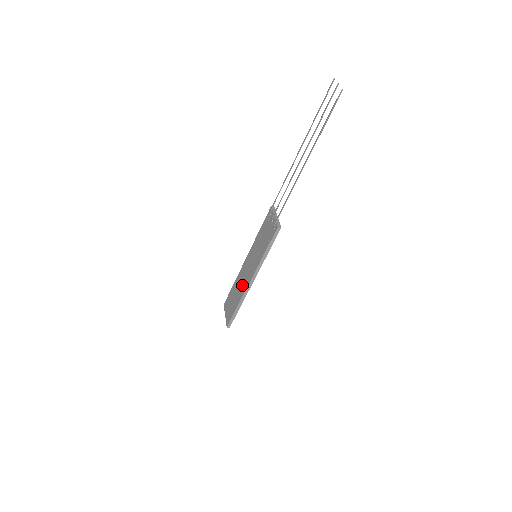
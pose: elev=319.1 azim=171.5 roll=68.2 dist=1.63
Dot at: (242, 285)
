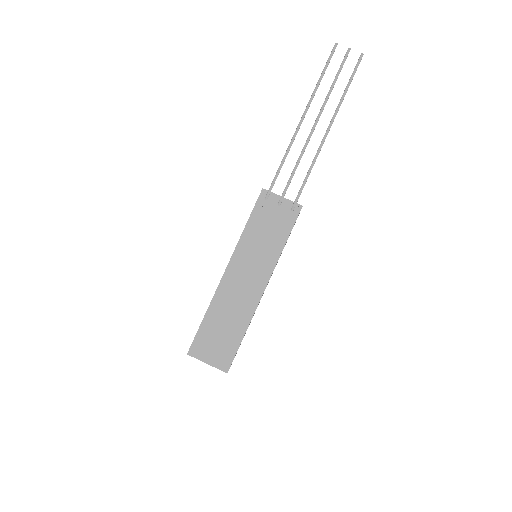
Dot at: (242, 302)
